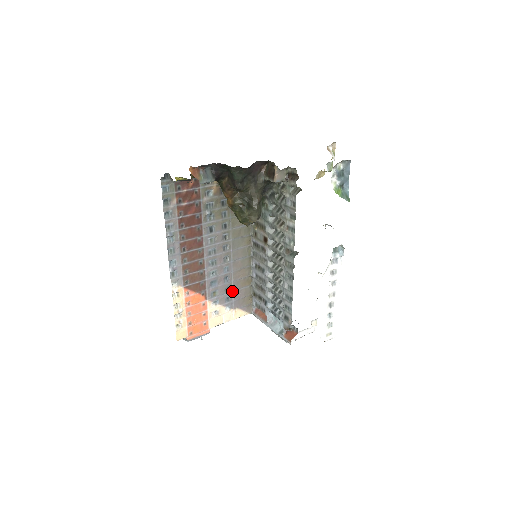
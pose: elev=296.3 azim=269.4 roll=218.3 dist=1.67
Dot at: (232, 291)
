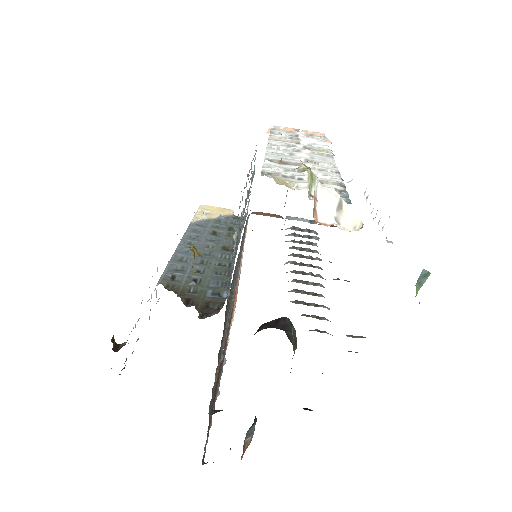
Dot at: occluded
